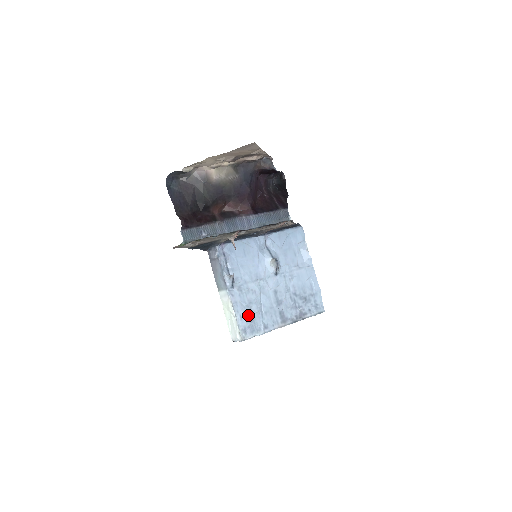
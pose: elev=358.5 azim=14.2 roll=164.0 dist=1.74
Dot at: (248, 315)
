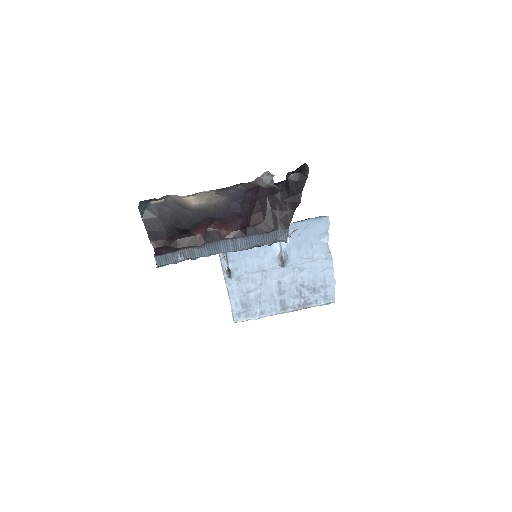
Dot at: (244, 302)
